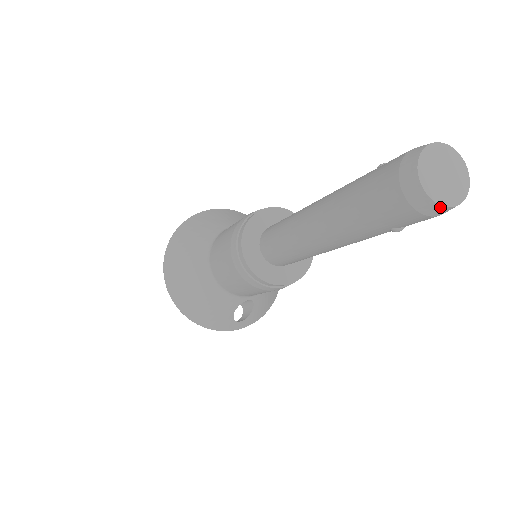
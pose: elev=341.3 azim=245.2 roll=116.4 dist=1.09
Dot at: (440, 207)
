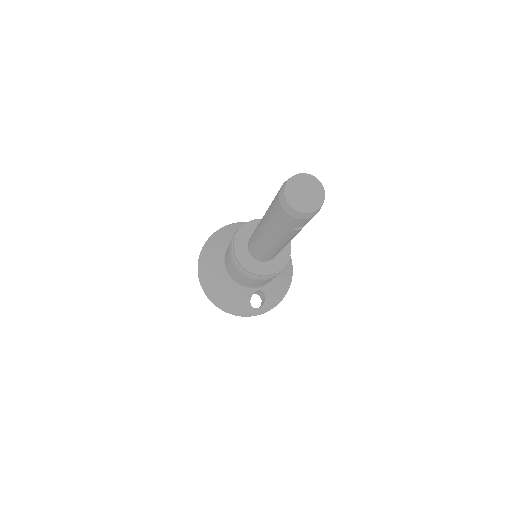
Dot at: (302, 213)
